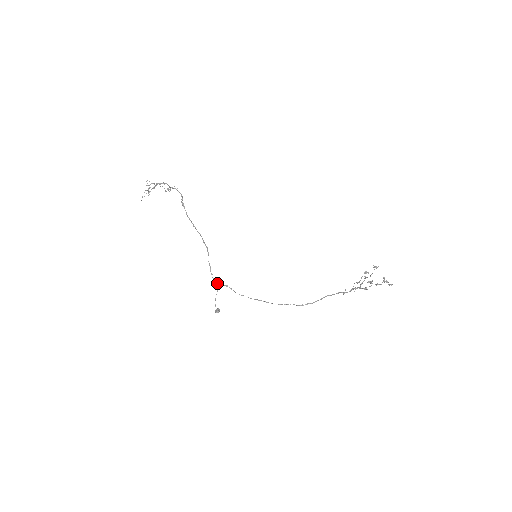
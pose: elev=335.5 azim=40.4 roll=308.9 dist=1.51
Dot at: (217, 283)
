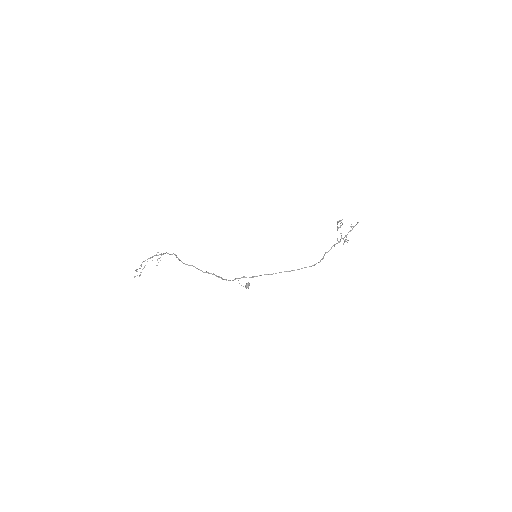
Dot at: (234, 279)
